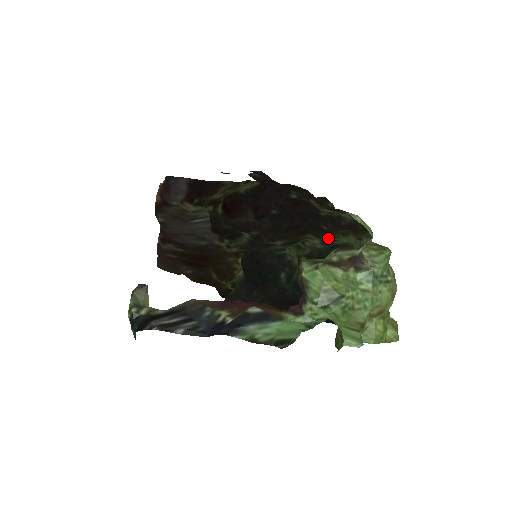
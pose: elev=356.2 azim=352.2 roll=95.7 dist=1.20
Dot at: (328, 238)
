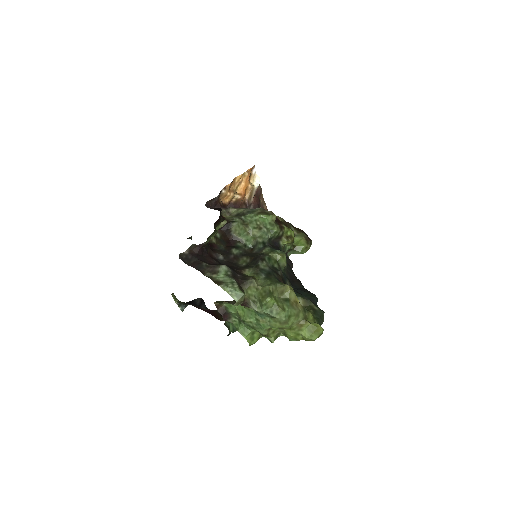
Dot at: (251, 276)
